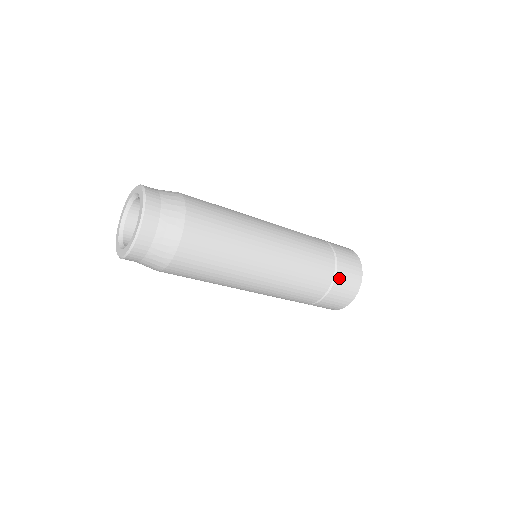
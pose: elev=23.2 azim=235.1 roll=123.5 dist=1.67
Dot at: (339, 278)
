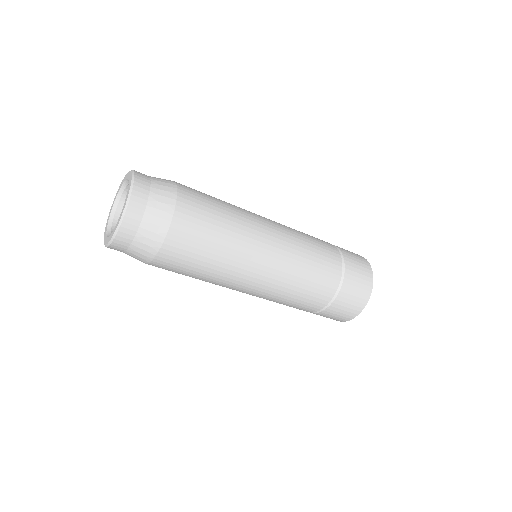
Dot at: (342, 296)
